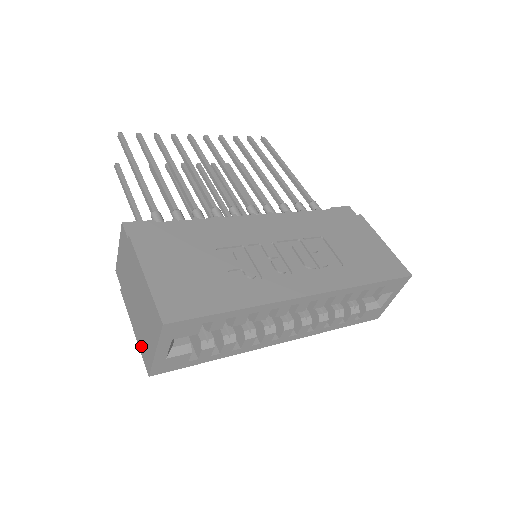
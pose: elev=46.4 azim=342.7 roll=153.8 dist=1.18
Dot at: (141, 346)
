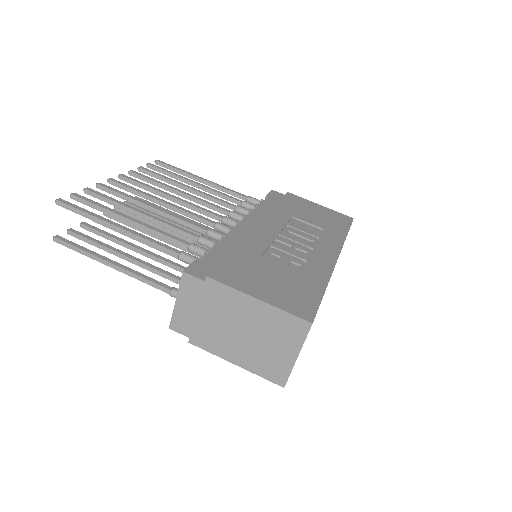
Dot at: (260, 369)
